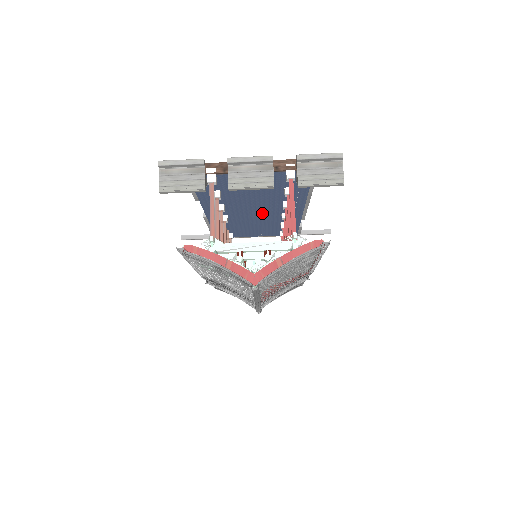
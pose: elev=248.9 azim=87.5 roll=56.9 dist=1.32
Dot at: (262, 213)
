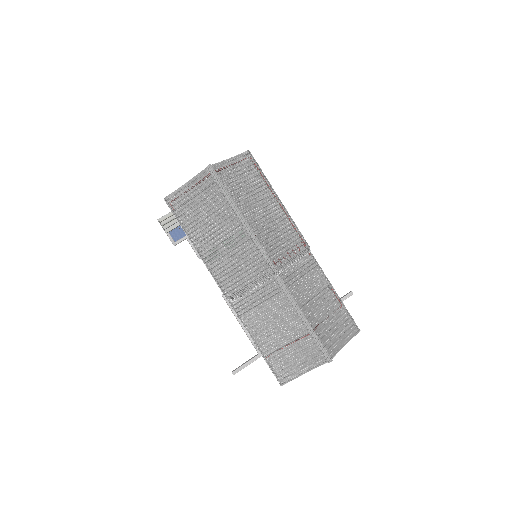
Dot at: occluded
